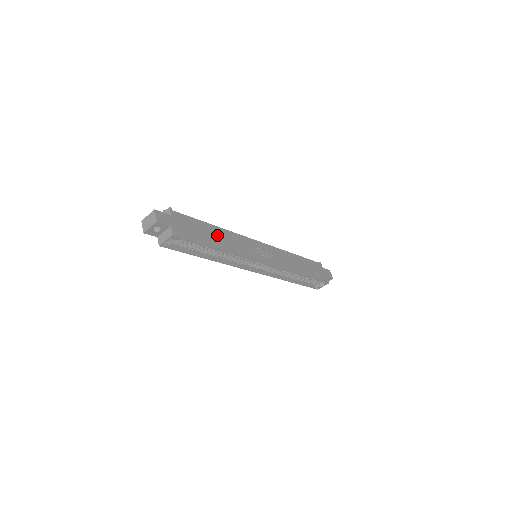
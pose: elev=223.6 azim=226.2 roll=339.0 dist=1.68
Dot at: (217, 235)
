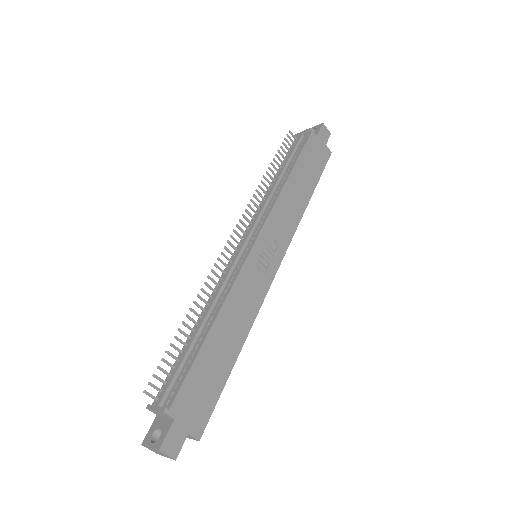
Dot at: (223, 337)
